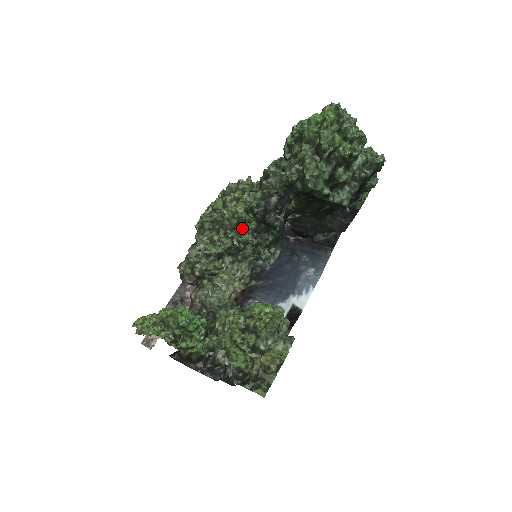
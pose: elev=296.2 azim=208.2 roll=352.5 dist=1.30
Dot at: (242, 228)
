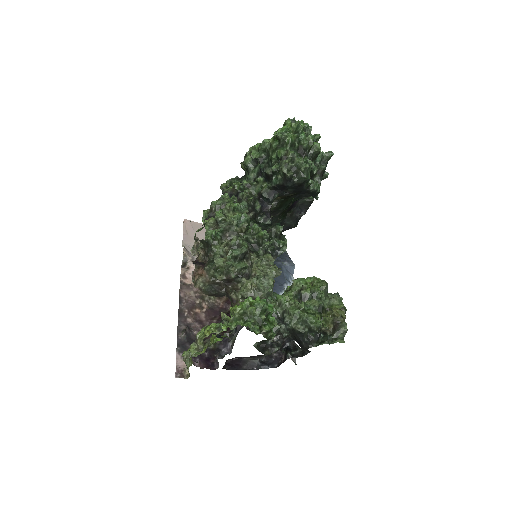
Dot at: (253, 228)
